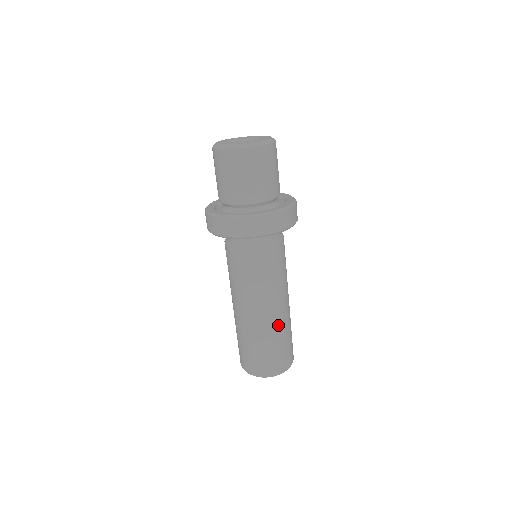
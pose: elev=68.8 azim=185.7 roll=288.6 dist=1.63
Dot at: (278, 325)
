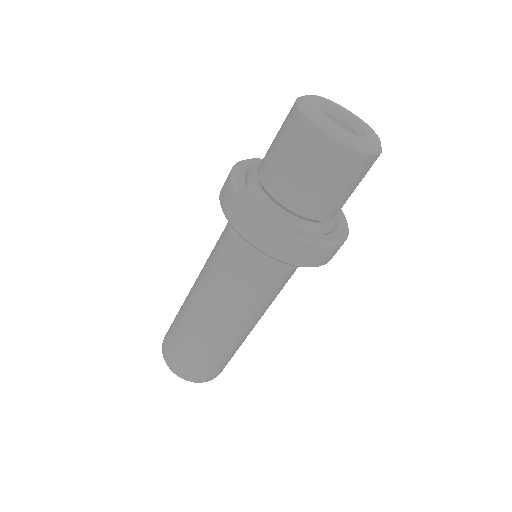
Dot at: (242, 340)
